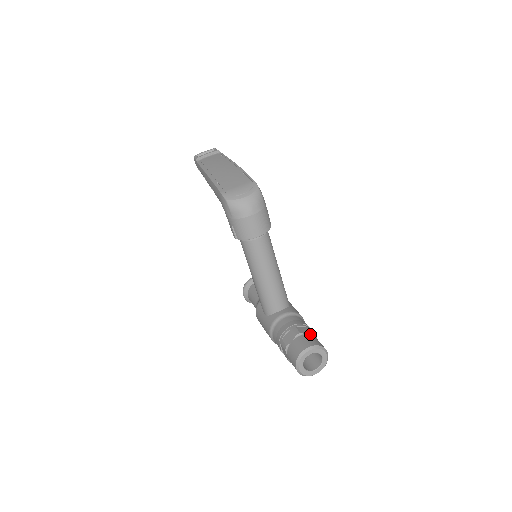
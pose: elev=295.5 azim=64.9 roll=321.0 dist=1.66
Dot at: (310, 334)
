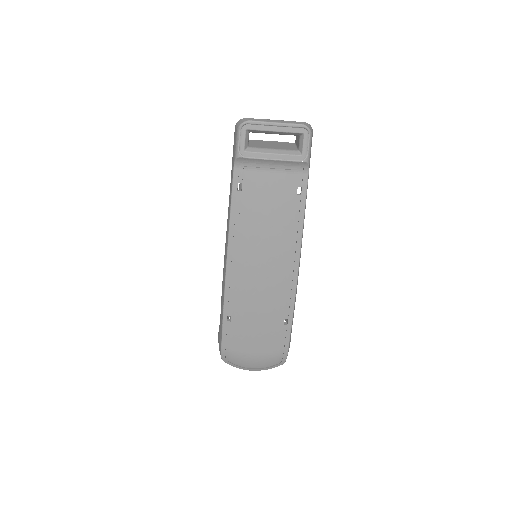
Dot at: occluded
